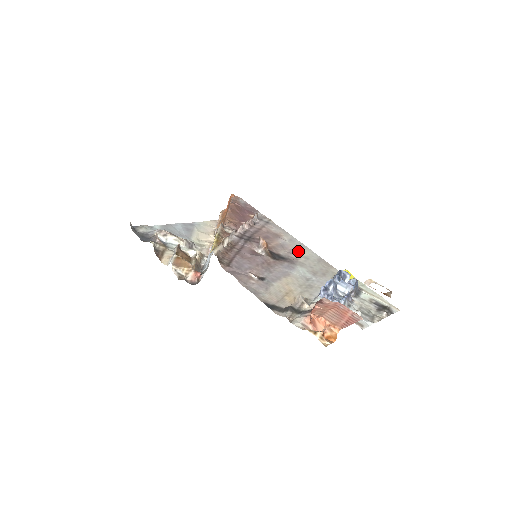
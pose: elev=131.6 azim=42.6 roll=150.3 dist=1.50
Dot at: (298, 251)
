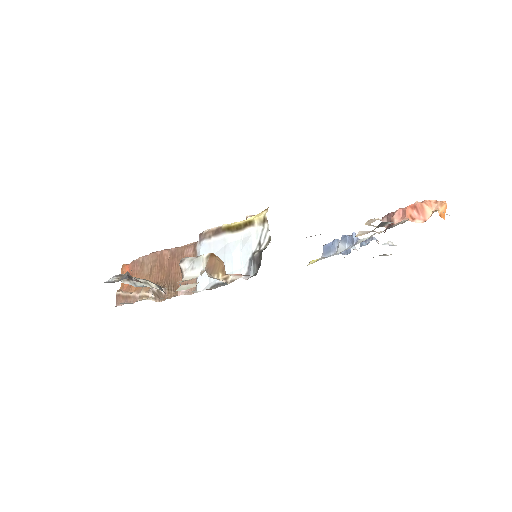
Dot at: occluded
